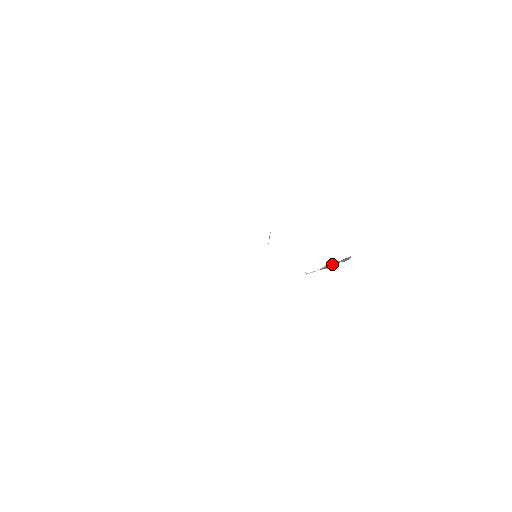
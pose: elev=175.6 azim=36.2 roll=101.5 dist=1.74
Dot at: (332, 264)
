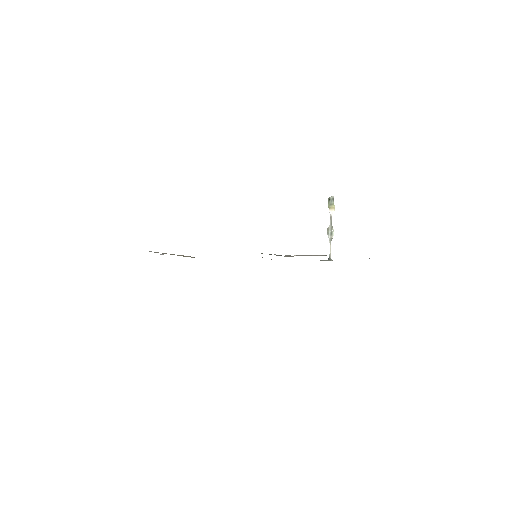
Dot at: (331, 223)
